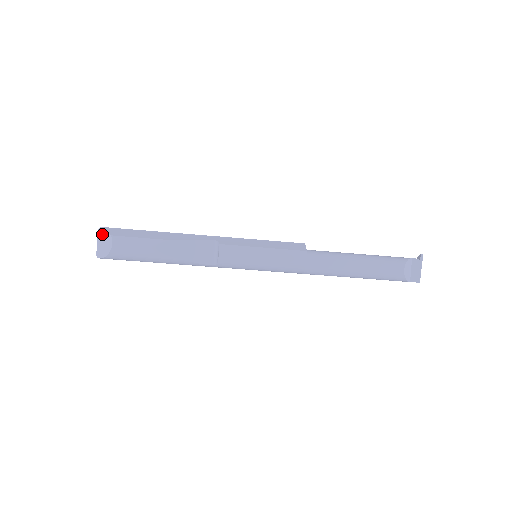
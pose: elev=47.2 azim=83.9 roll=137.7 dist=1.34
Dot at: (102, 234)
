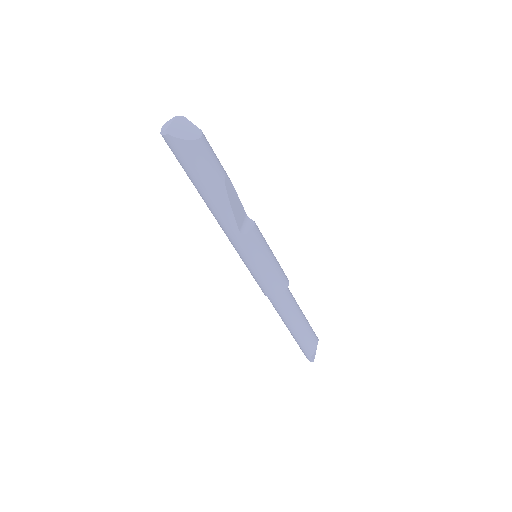
Dot at: (184, 122)
